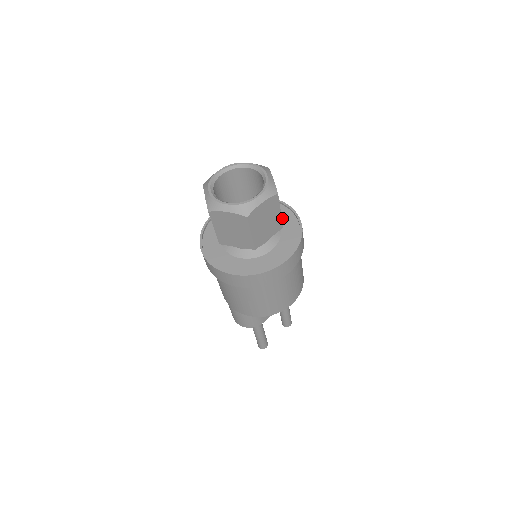
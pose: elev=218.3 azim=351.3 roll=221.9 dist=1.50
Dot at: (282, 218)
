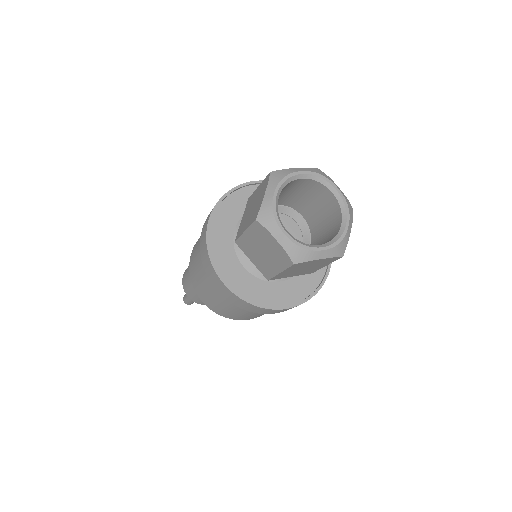
Dot at: occluded
